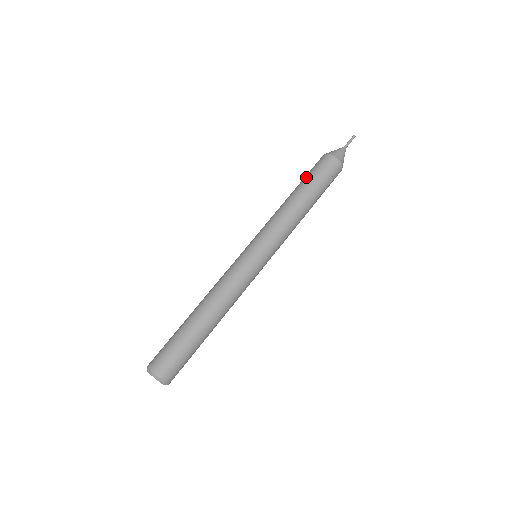
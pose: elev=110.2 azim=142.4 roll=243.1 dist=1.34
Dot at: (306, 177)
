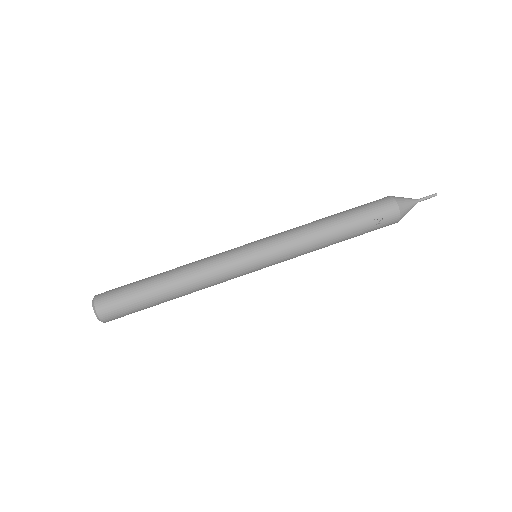
Dot at: (352, 208)
